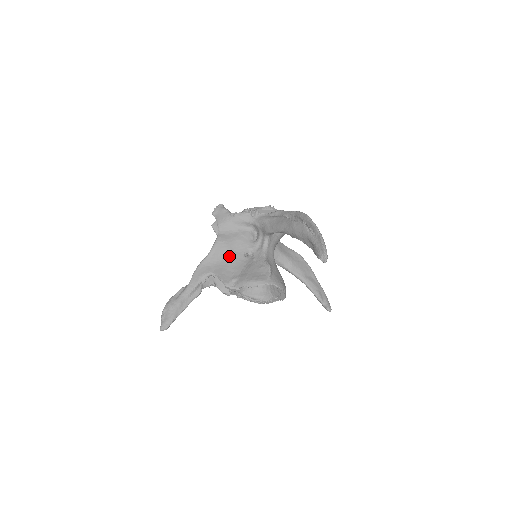
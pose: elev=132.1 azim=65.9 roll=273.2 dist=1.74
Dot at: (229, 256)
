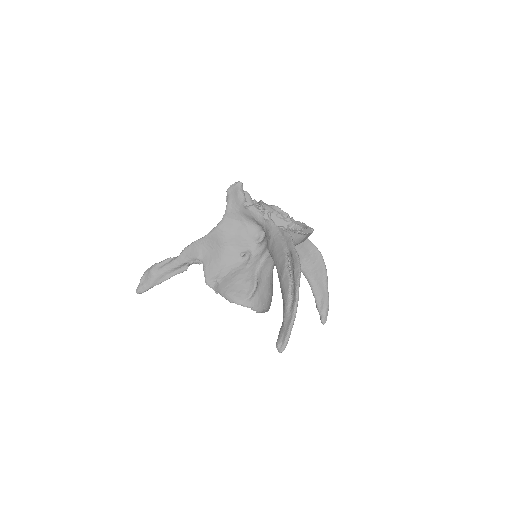
Dot at: (224, 250)
